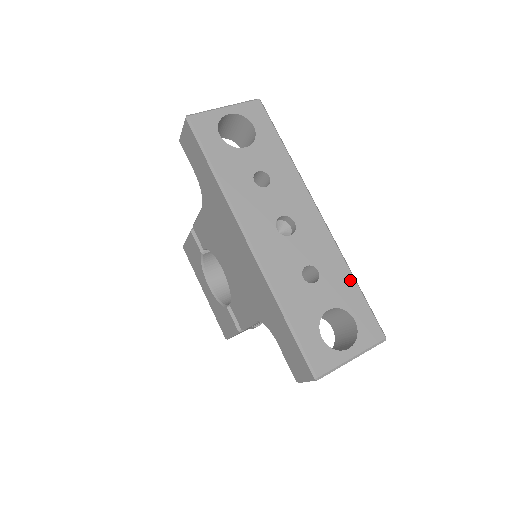
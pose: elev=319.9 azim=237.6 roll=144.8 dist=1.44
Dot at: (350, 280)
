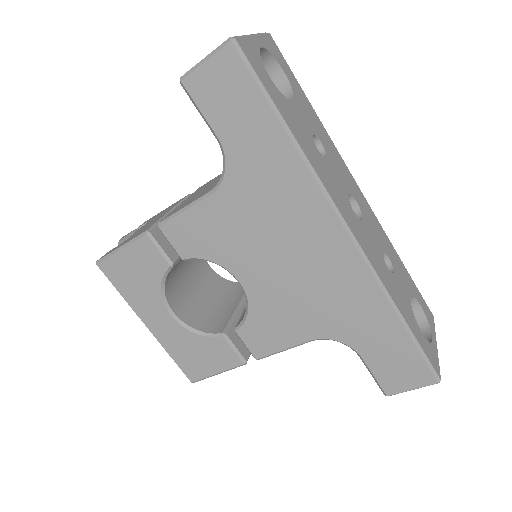
Dot at: (401, 262)
